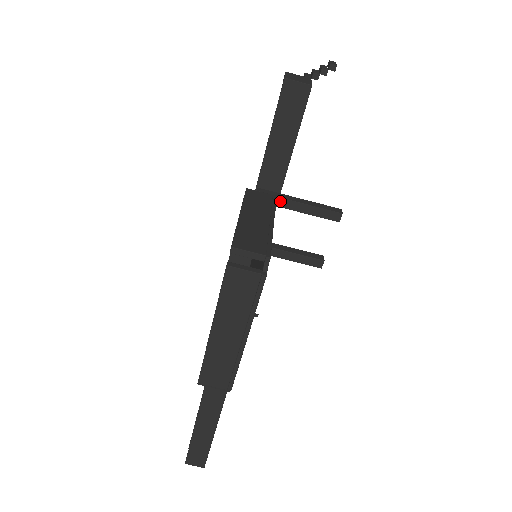
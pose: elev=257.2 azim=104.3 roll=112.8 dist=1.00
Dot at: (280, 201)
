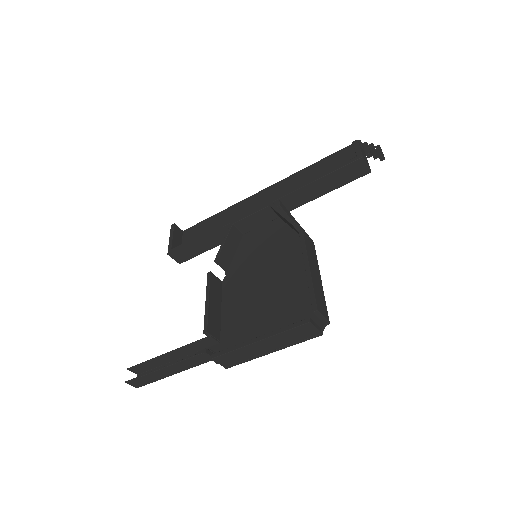
Dot at: occluded
